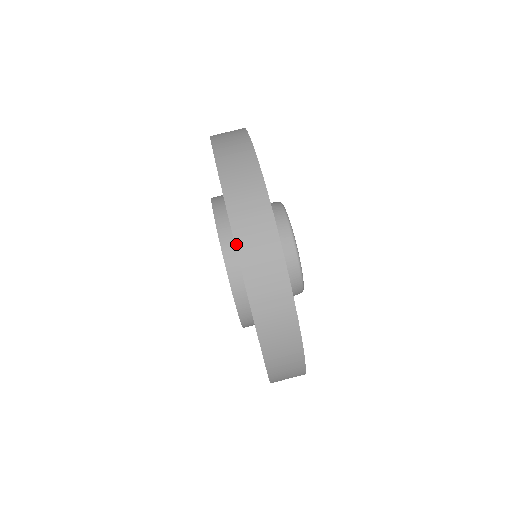
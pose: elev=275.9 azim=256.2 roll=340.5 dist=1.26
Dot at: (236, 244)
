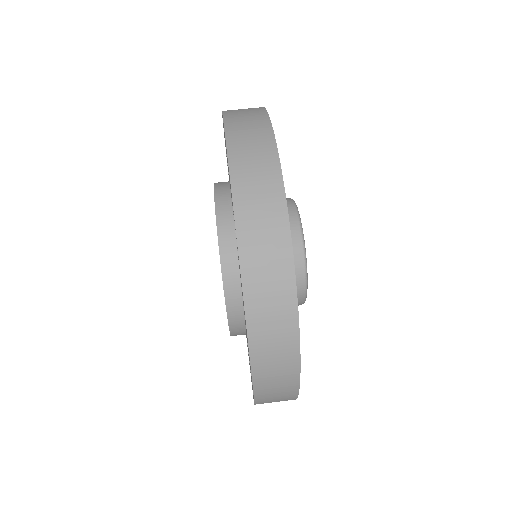
Dot at: (229, 160)
